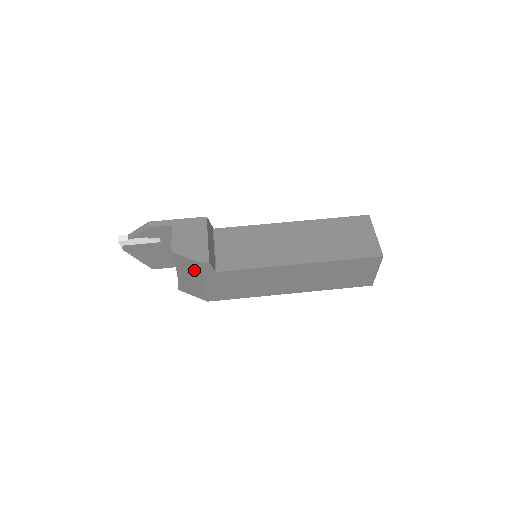
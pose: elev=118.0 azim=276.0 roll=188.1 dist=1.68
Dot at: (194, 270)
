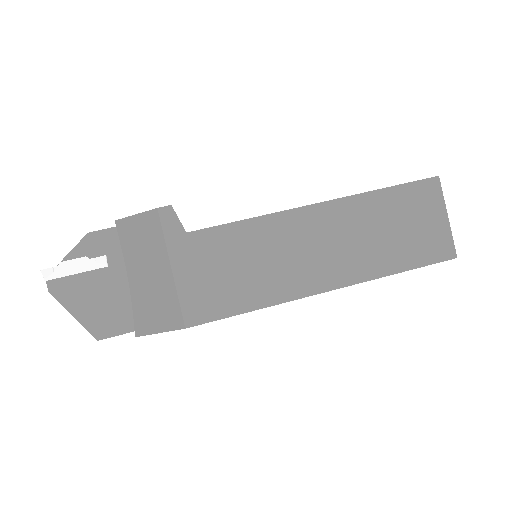
Dot at: (151, 241)
